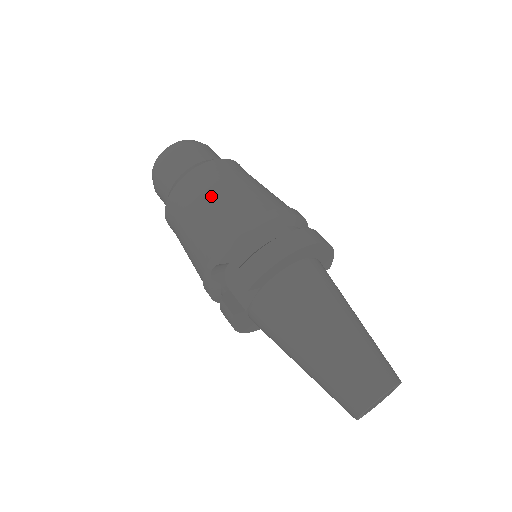
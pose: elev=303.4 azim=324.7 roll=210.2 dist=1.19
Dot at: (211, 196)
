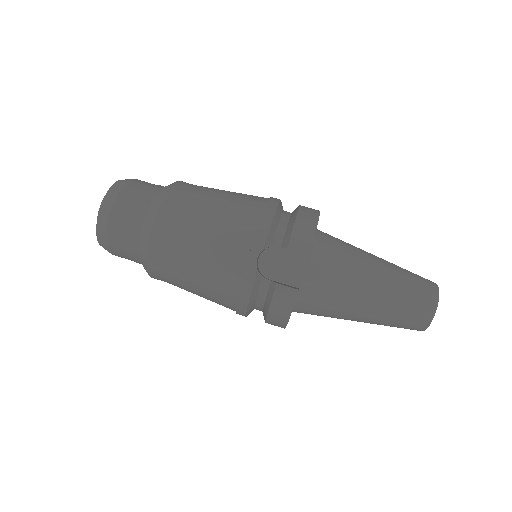
Dot at: (210, 202)
